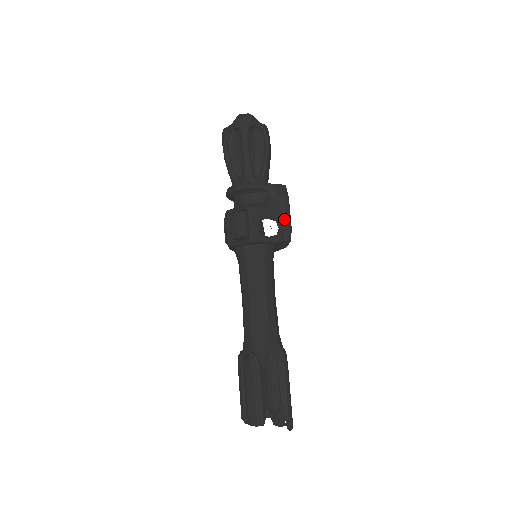
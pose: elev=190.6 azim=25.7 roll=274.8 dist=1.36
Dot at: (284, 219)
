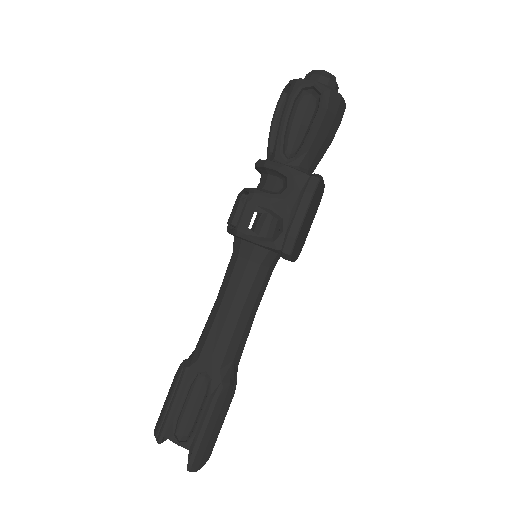
Dot at: (291, 222)
